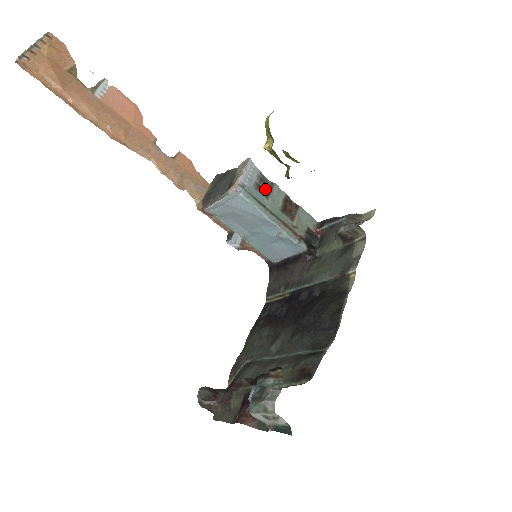
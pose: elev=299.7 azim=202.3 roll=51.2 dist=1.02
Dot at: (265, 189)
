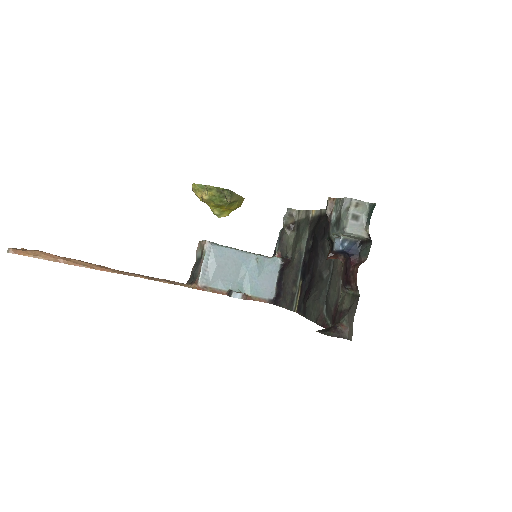
Dot at: occluded
